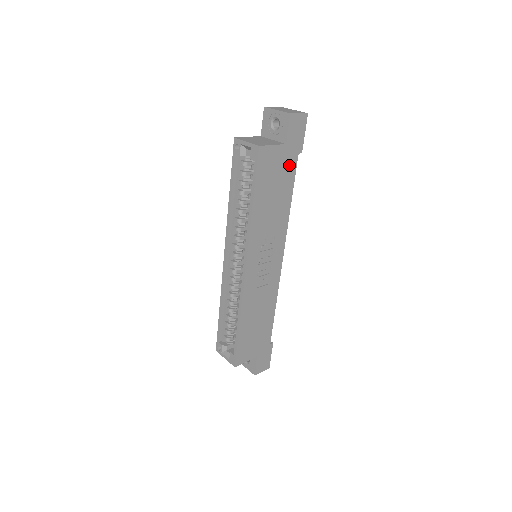
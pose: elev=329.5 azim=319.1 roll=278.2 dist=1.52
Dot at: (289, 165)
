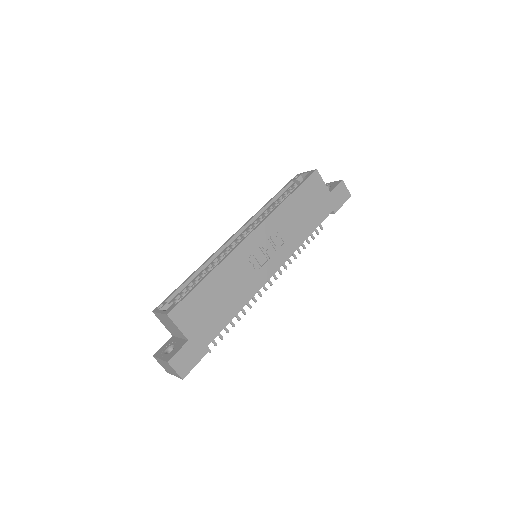
Dot at: (324, 208)
